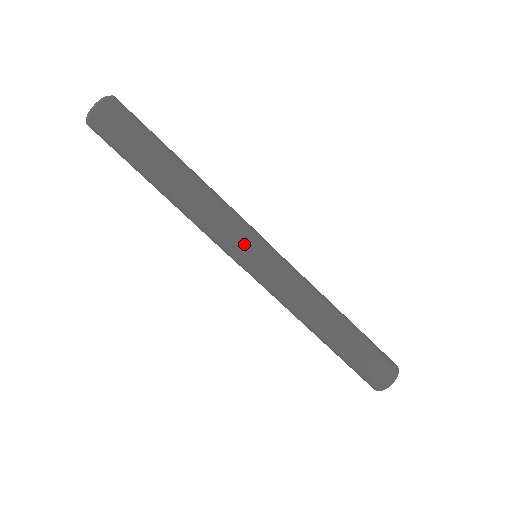
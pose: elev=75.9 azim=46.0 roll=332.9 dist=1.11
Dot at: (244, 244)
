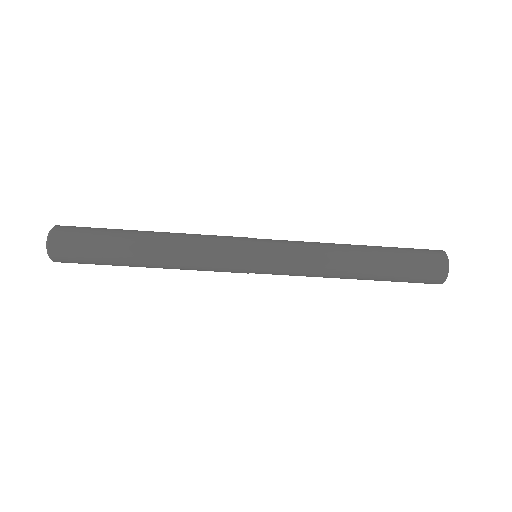
Dot at: (236, 272)
